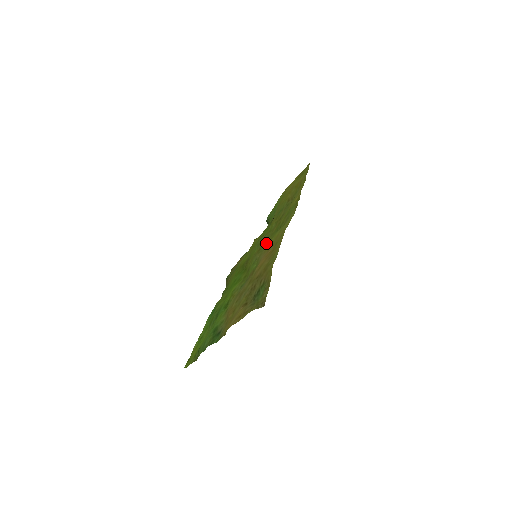
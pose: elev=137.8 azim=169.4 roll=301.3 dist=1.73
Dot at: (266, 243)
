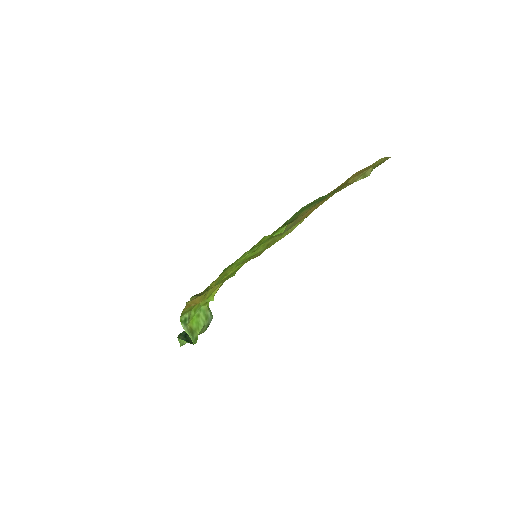
Dot at: occluded
